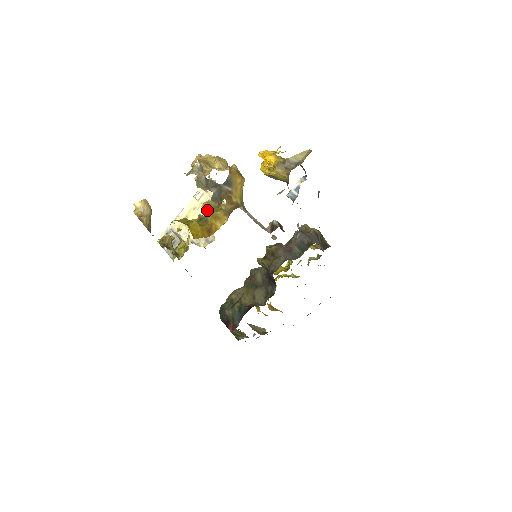
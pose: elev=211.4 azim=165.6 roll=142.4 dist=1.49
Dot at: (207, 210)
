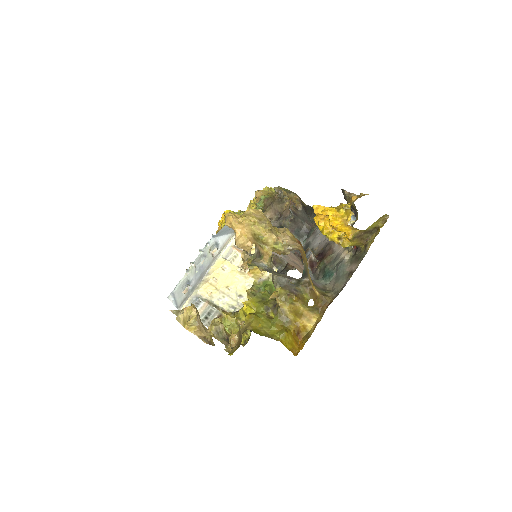
Dot at: (276, 299)
